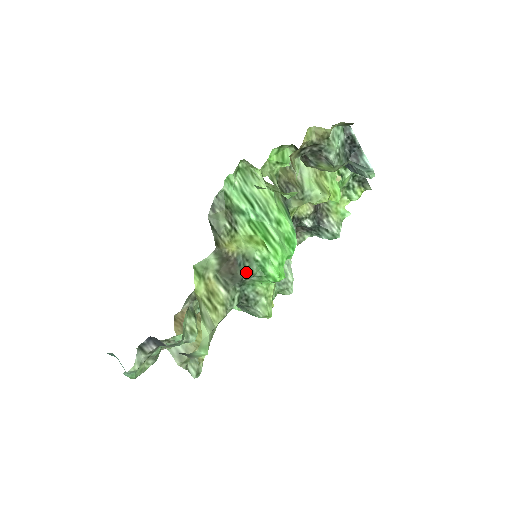
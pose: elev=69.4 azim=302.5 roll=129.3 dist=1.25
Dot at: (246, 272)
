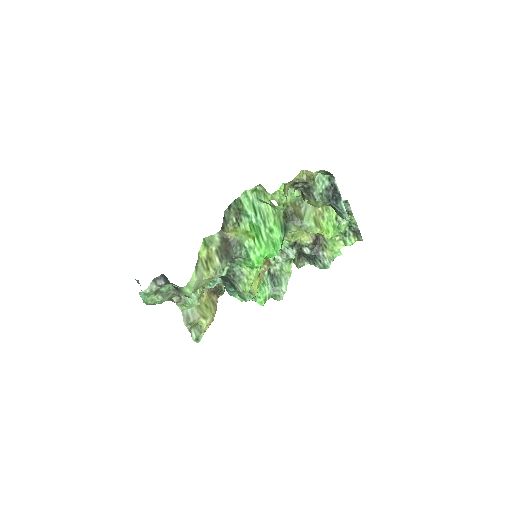
Dot at: (236, 253)
